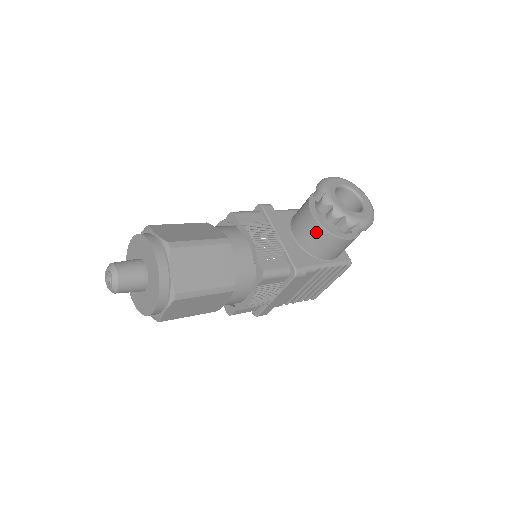
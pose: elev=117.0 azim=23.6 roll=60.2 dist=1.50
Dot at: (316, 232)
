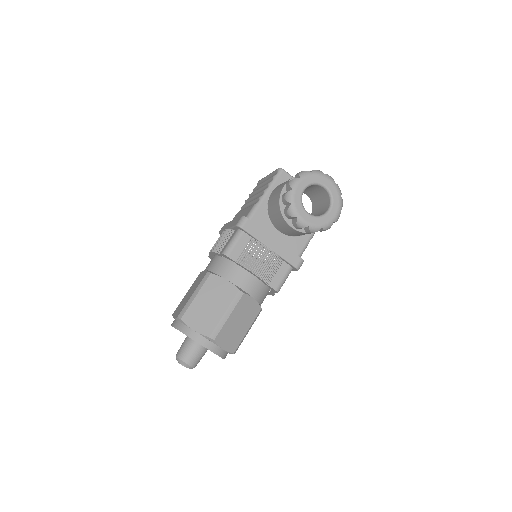
Dot at: occluded
